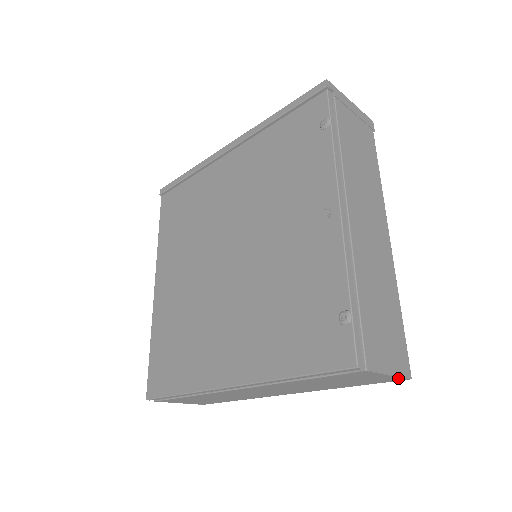
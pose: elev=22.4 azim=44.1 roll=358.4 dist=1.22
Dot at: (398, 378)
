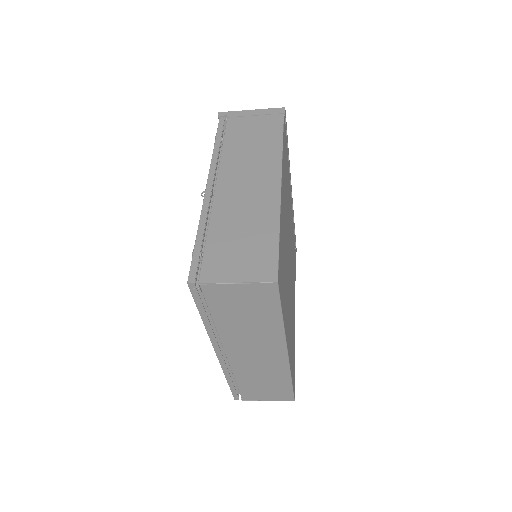
Dot at: (262, 285)
